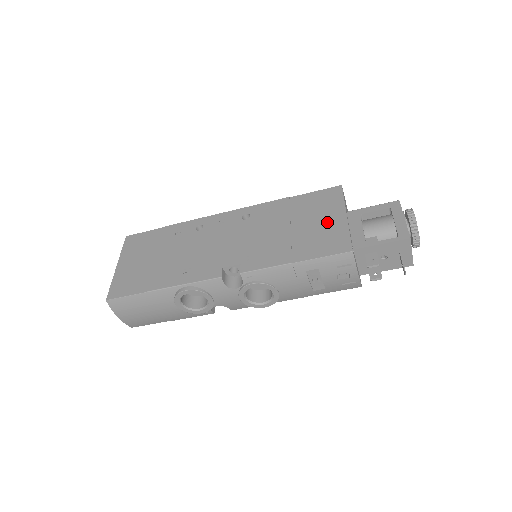
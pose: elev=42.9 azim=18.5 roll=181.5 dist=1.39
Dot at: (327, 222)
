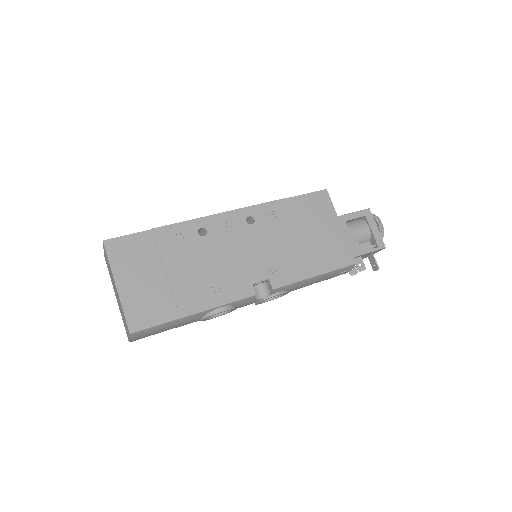
Dot at: (328, 232)
